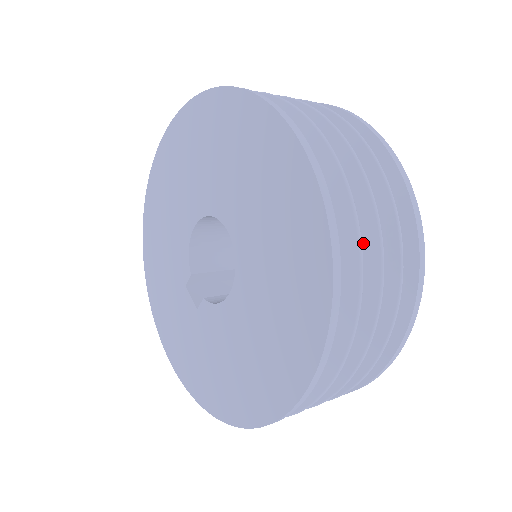
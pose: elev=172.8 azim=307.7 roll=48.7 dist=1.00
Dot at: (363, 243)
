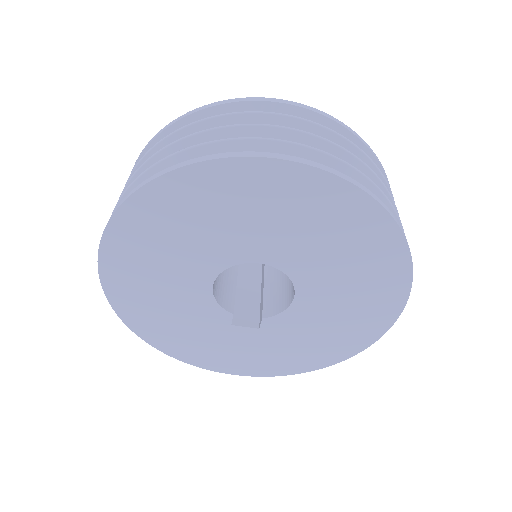
Dot at: occluded
